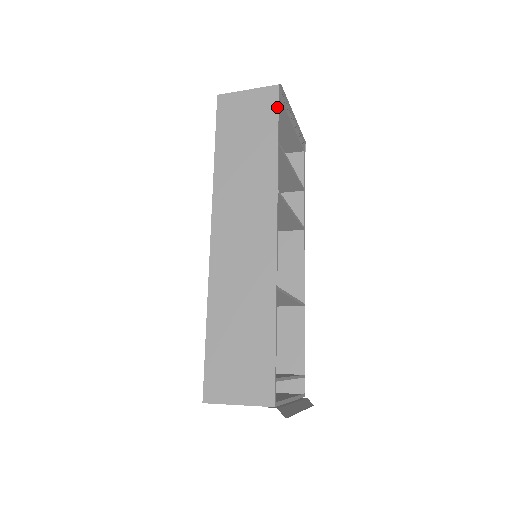
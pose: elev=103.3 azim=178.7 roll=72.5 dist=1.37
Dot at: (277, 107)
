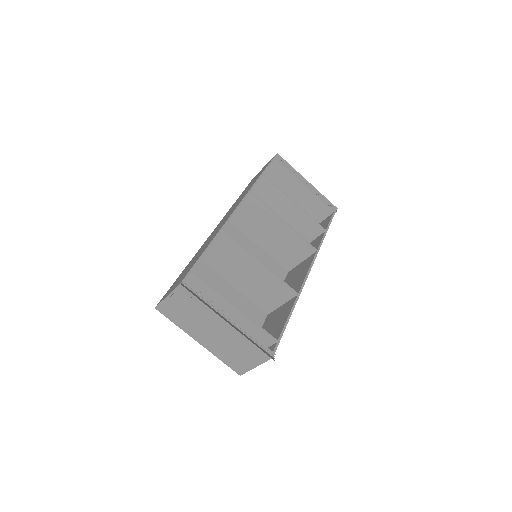
Dot at: (270, 162)
